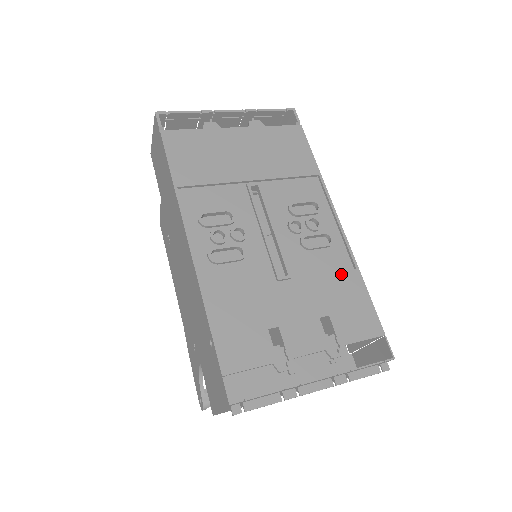
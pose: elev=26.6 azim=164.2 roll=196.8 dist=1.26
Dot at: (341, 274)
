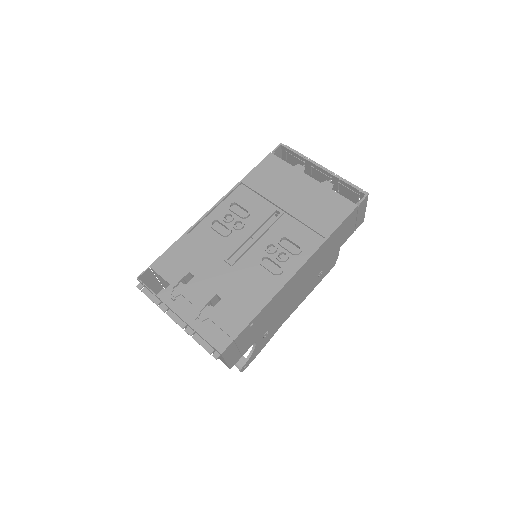
Dot at: (258, 291)
